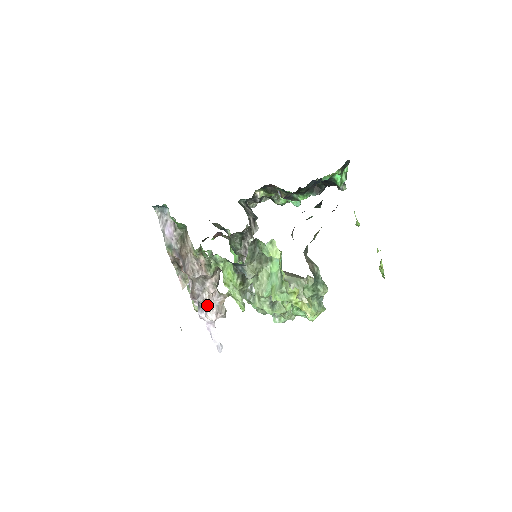
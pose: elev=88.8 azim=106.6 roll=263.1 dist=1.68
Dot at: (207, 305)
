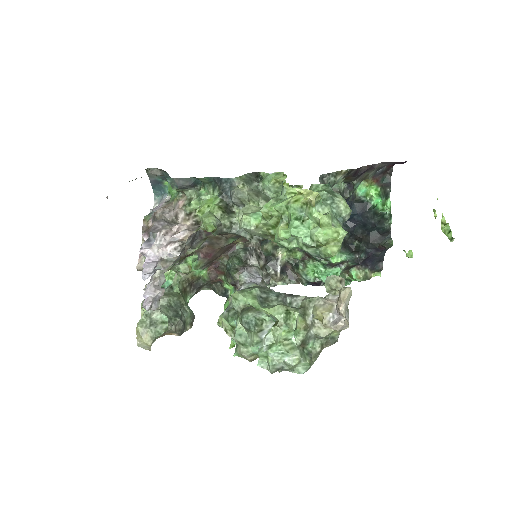
Dot at: (161, 233)
